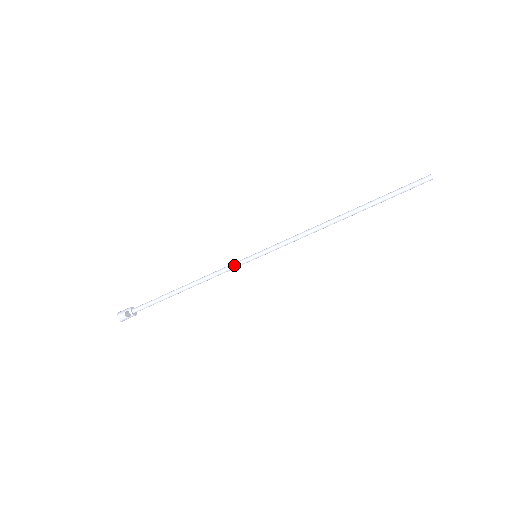
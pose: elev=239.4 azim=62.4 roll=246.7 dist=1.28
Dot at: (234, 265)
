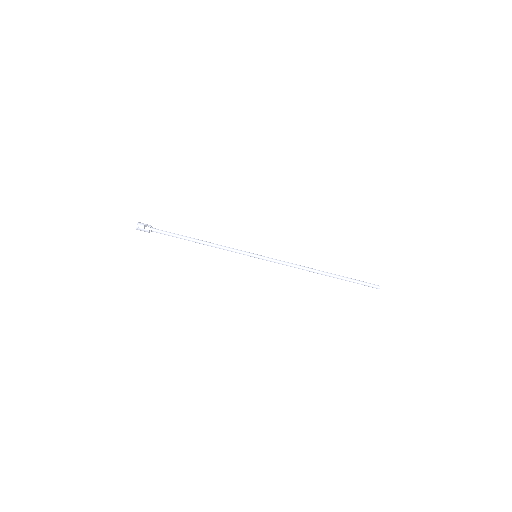
Dot at: (239, 251)
